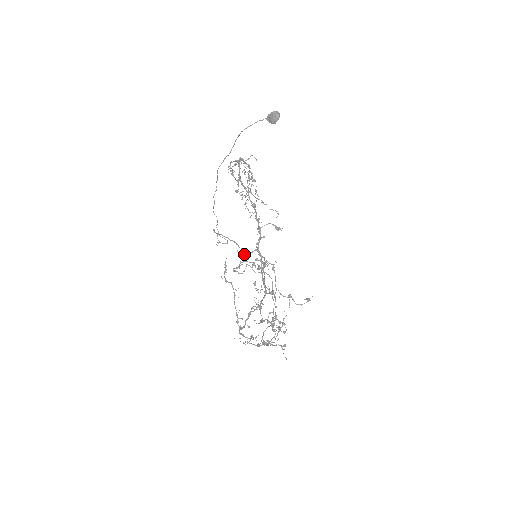
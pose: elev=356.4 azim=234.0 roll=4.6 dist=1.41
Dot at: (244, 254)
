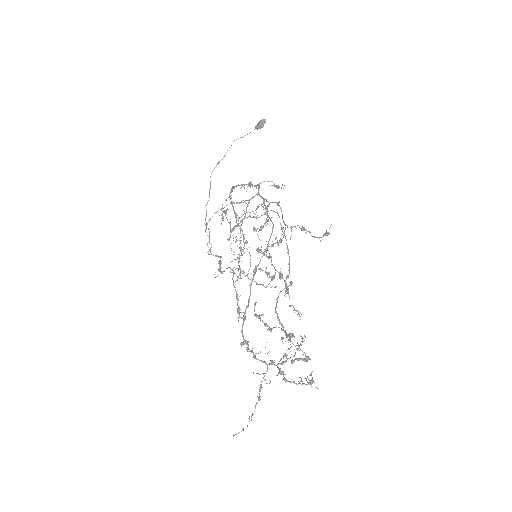
Dot at: (243, 210)
